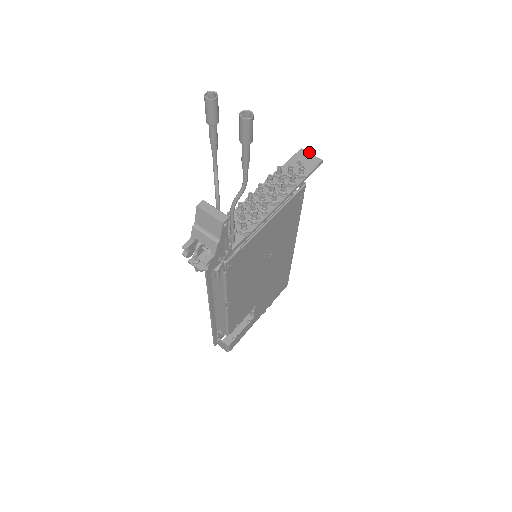
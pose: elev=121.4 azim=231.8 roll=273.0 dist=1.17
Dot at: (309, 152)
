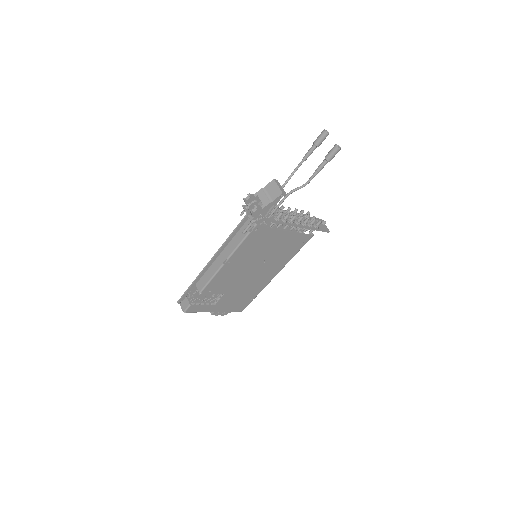
Dot at: (325, 222)
